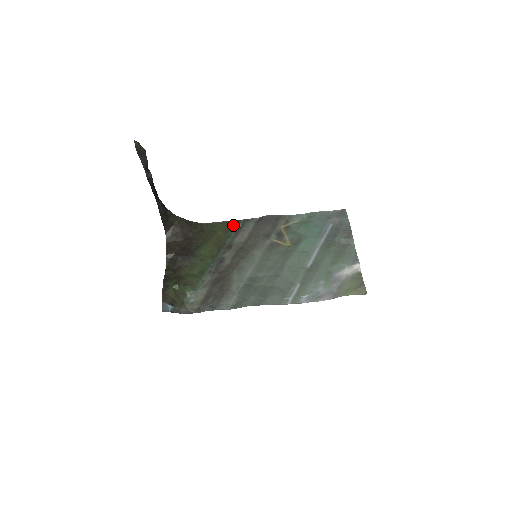
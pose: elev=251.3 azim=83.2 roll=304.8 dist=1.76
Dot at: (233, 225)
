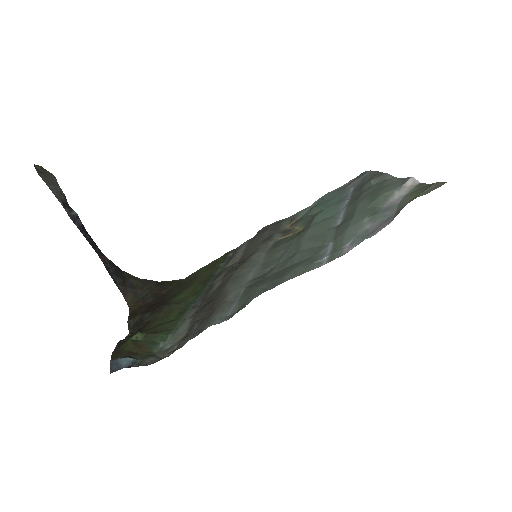
Dot at: (221, 259)
